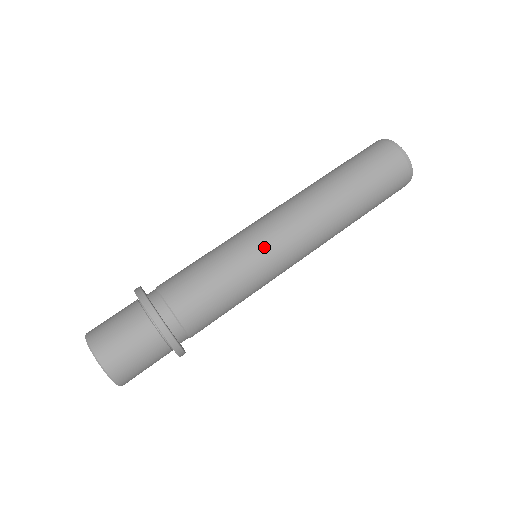
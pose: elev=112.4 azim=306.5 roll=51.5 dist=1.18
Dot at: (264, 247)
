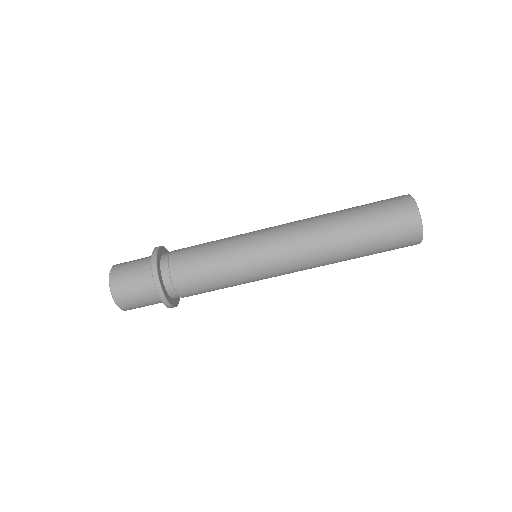
Dot at: (257, 258)
